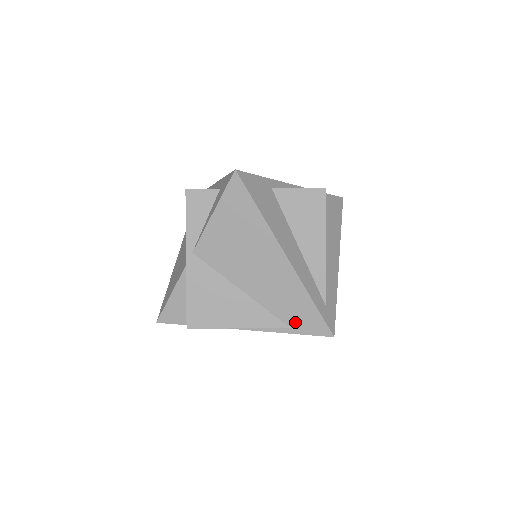
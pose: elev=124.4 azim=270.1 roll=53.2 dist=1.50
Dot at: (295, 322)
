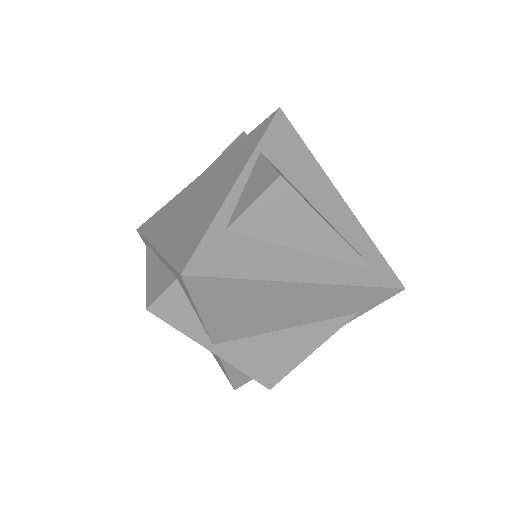
Dot at: (358, 308)
